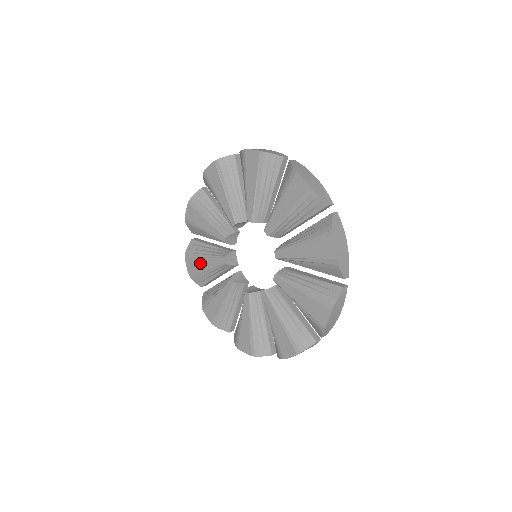
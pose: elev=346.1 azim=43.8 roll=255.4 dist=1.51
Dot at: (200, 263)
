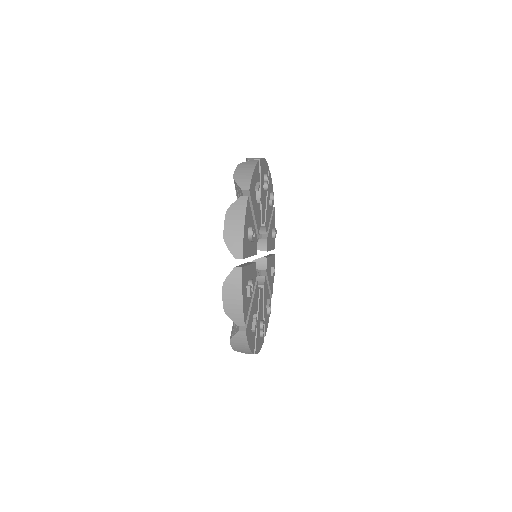
Dot at: occluded
